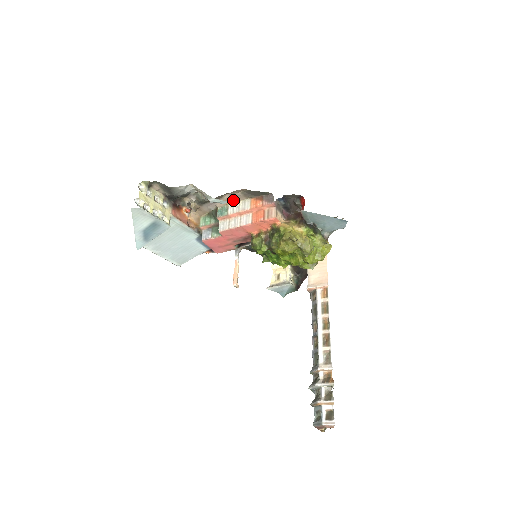
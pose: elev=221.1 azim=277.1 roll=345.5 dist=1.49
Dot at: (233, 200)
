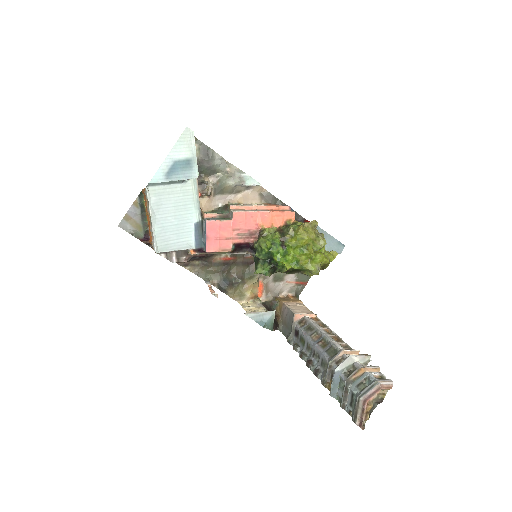
Dot at: (247, 200)
